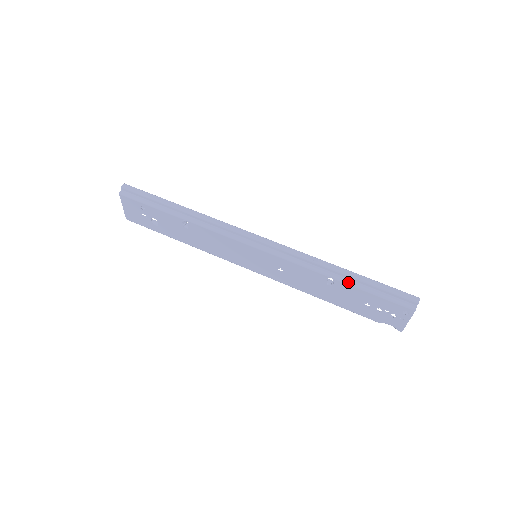
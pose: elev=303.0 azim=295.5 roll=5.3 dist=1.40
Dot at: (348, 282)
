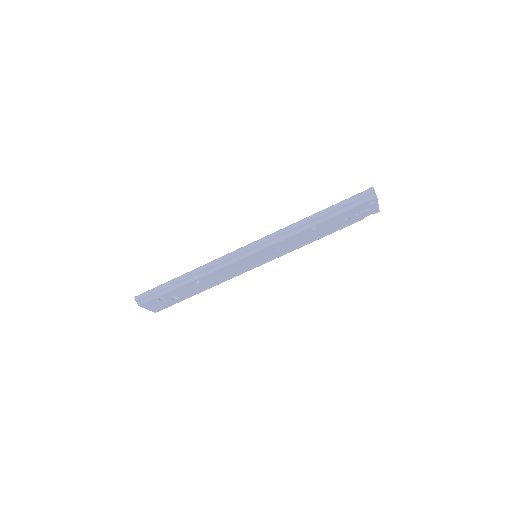
Dot at: (325, 219)
